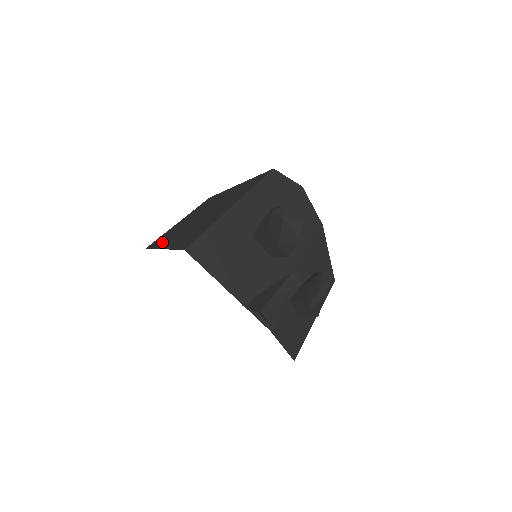
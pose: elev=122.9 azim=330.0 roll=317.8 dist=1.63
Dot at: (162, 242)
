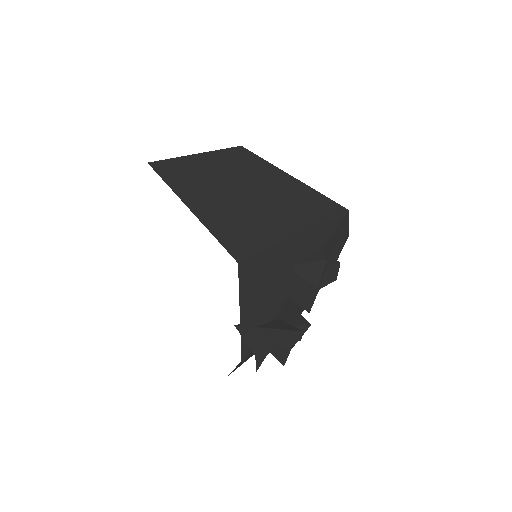
Dot at: (181, 184)
